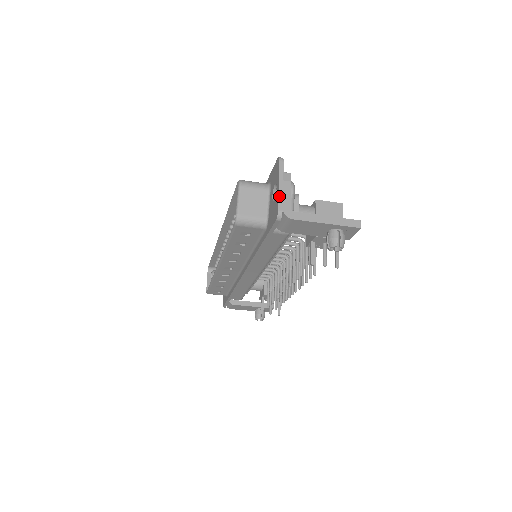
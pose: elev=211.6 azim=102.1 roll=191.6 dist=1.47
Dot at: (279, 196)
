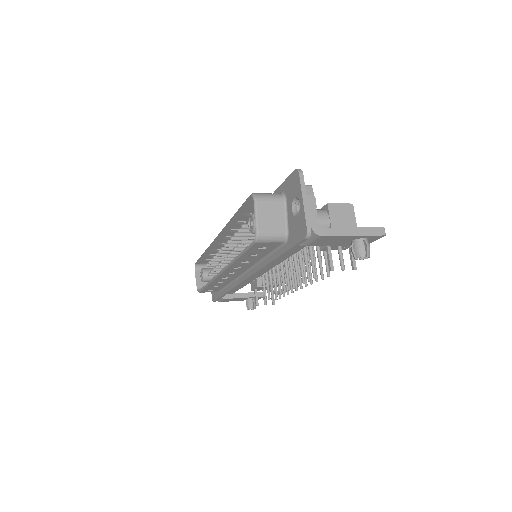
Dot at: (305, 213)
